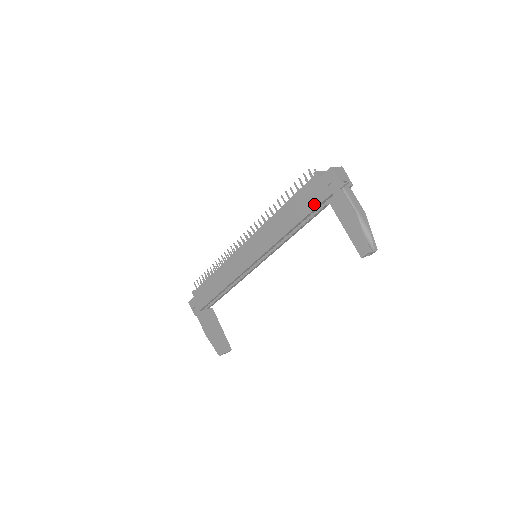
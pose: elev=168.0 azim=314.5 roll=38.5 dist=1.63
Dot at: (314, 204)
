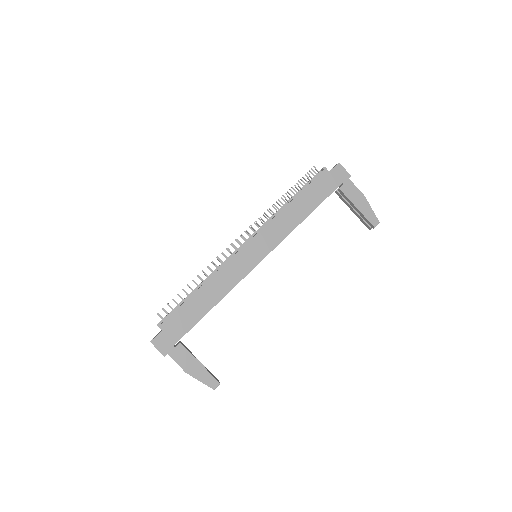
Dot at: (327, 193)
